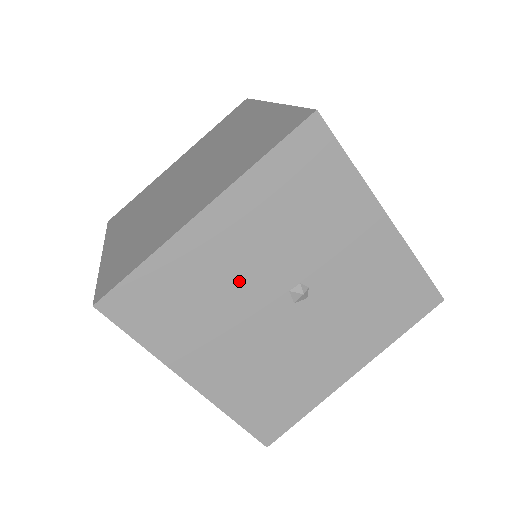
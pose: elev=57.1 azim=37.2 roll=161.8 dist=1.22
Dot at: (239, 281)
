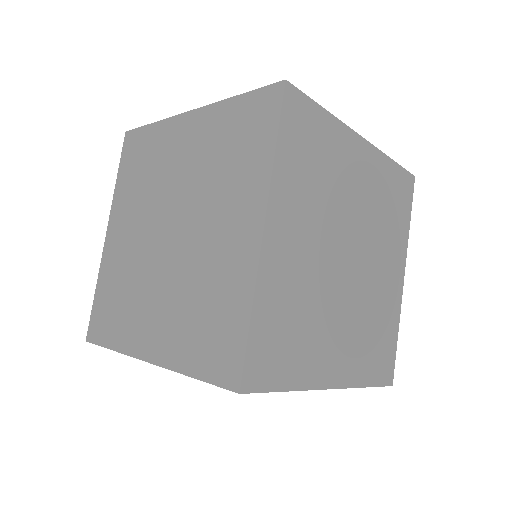
Dot at: occluded
